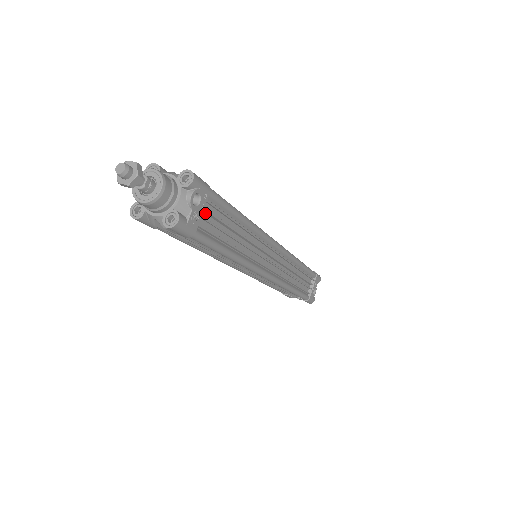
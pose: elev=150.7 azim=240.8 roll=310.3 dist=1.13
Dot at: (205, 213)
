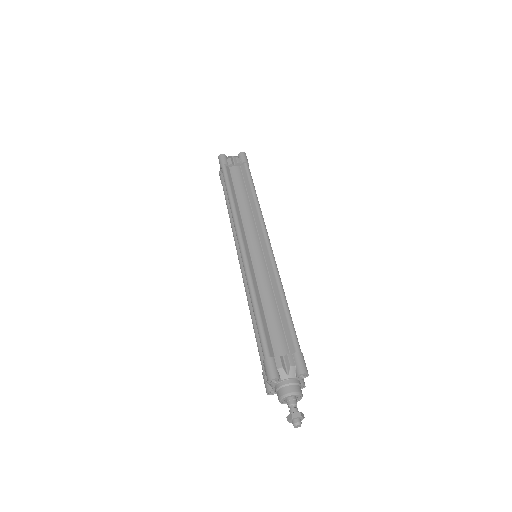
Dot at: occluded
